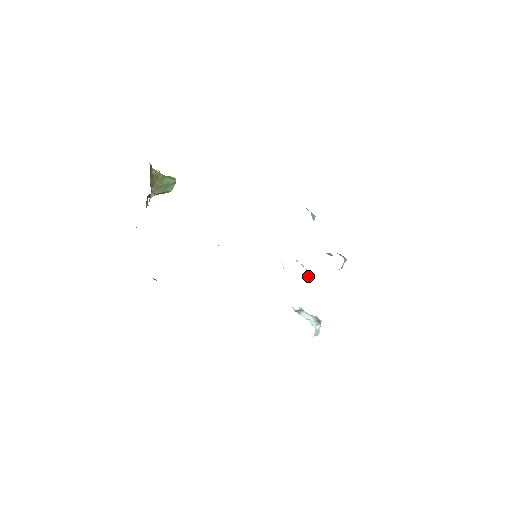
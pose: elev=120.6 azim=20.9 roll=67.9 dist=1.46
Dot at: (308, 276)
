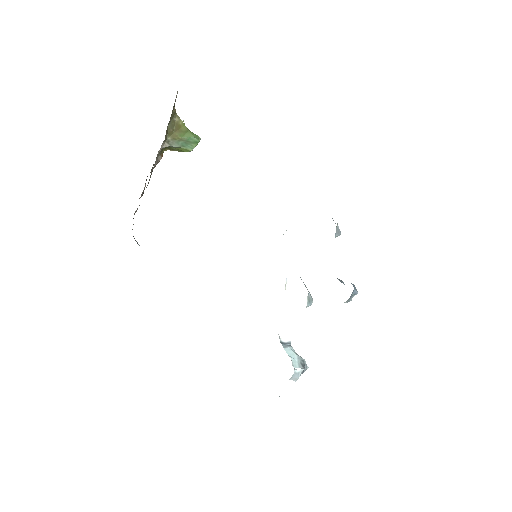
Dot at: (308, 302)
